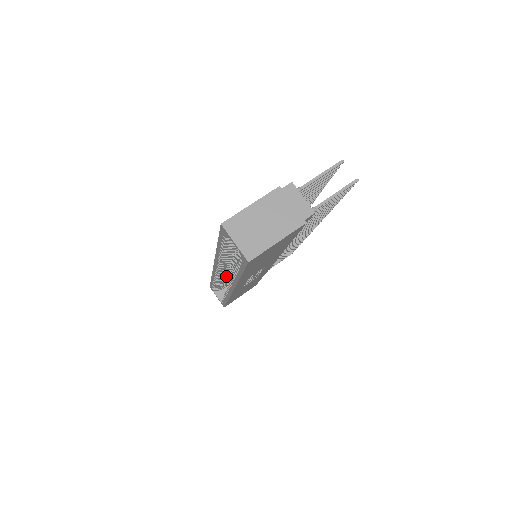
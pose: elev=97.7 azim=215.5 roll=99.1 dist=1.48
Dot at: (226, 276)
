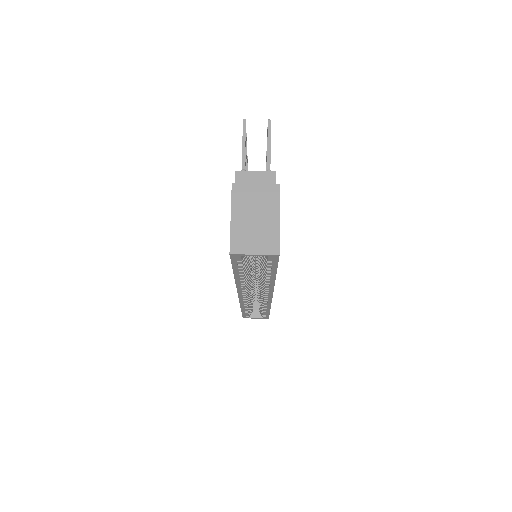
Dot at: occluded
